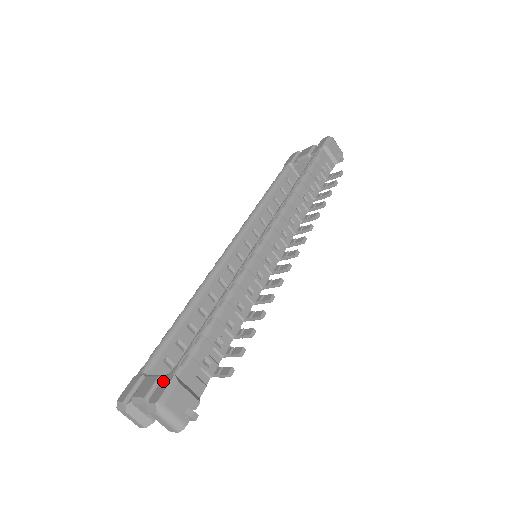
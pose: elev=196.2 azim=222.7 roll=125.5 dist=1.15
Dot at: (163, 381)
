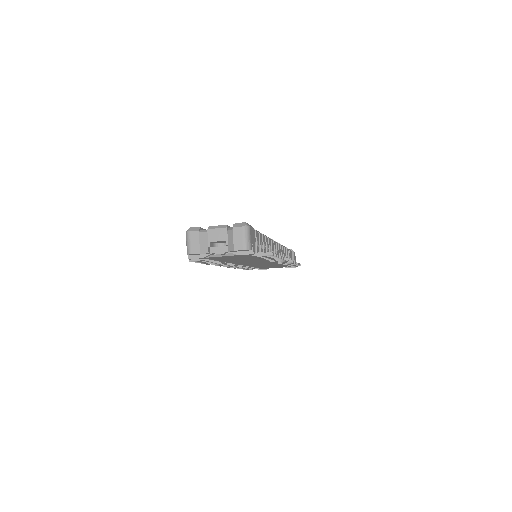
Dot at: occluded
